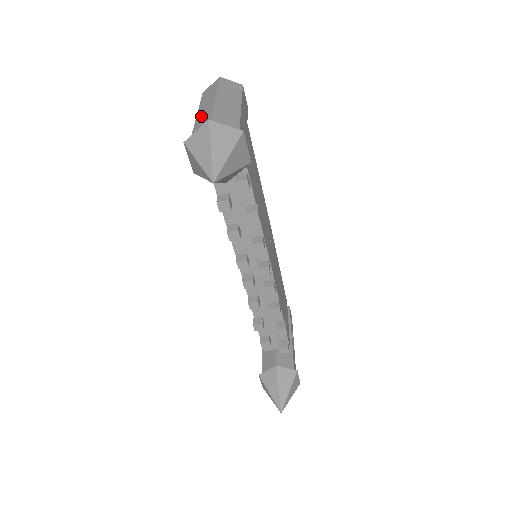
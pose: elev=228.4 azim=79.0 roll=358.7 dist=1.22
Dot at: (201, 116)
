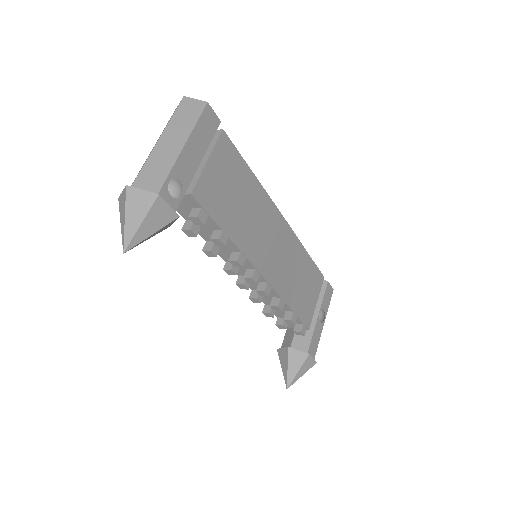
Dot at: (146, 159)
